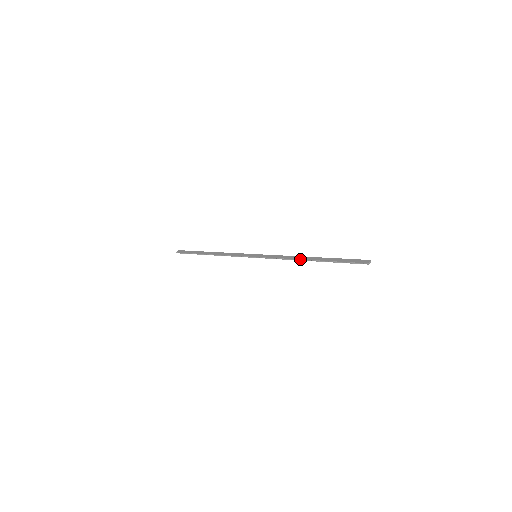
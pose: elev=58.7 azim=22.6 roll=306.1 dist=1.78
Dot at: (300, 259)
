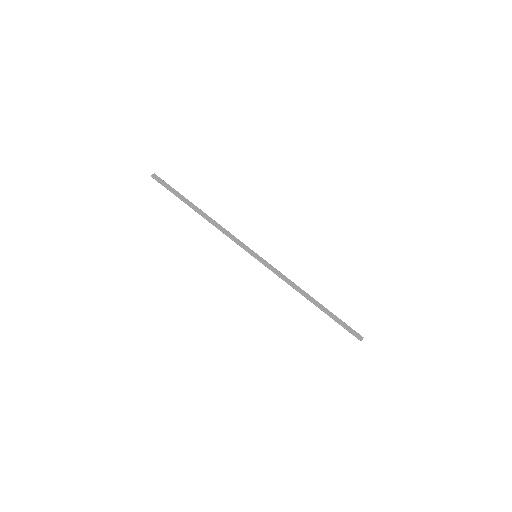
Dot at: (303, 294)
